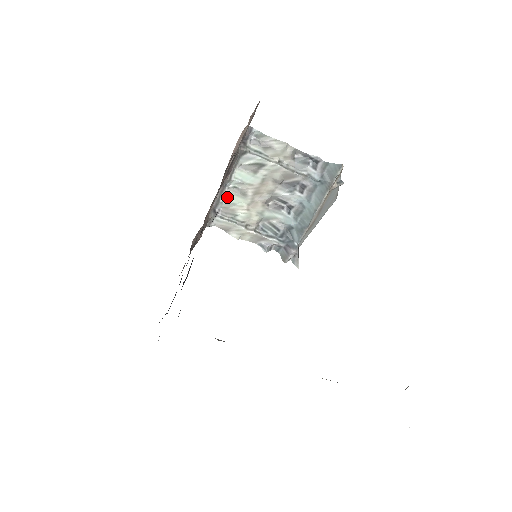
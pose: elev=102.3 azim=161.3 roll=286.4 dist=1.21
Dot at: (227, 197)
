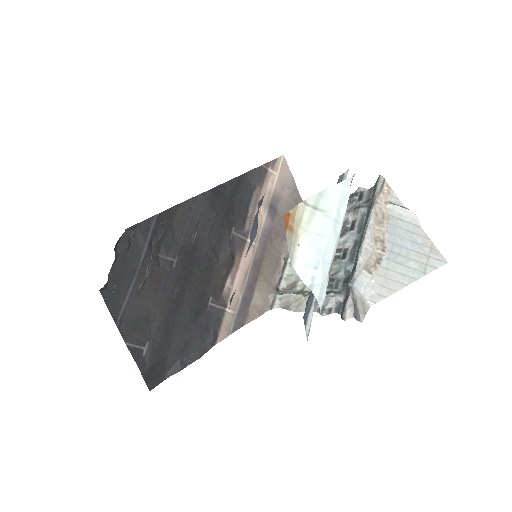
Dot at: (289, 272)
